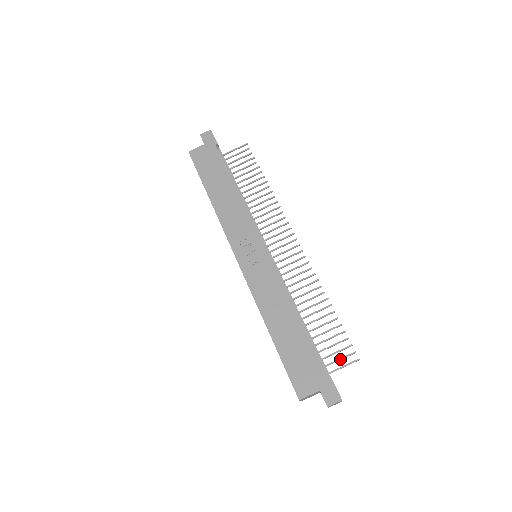
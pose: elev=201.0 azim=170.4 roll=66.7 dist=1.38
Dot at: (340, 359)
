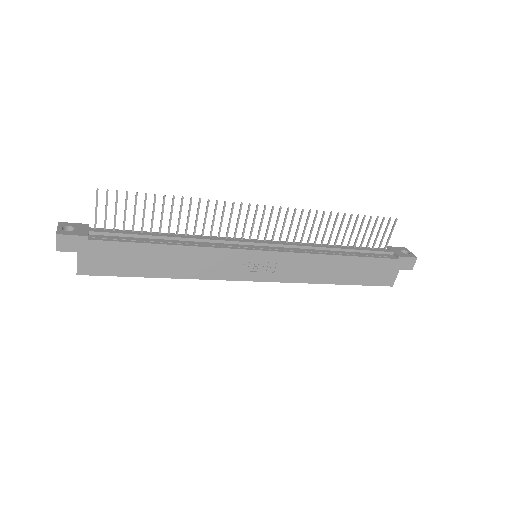
Dot at: occluded
